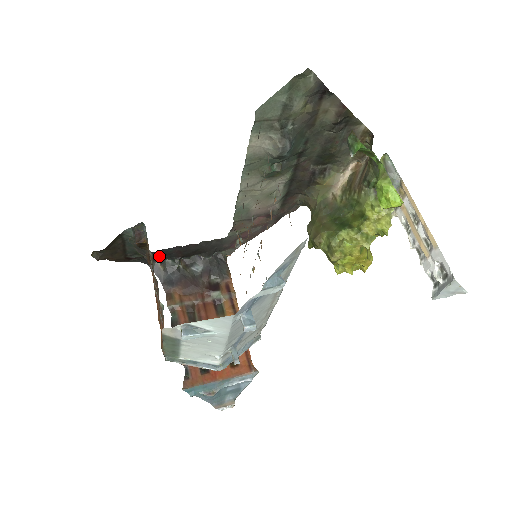
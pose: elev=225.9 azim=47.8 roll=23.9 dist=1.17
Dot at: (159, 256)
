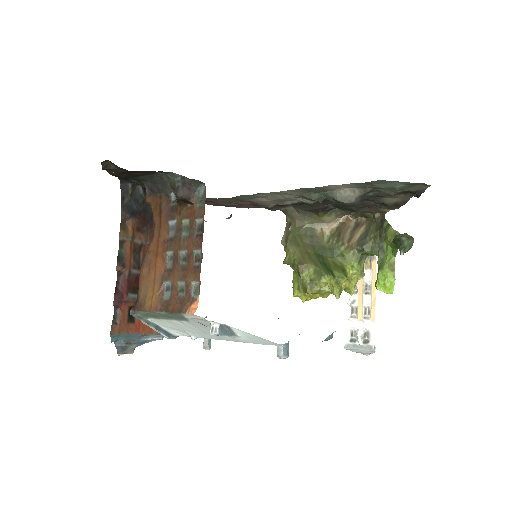
Dot at: occluded
